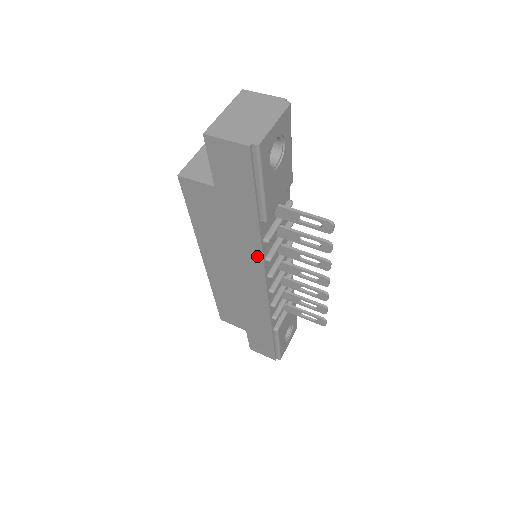
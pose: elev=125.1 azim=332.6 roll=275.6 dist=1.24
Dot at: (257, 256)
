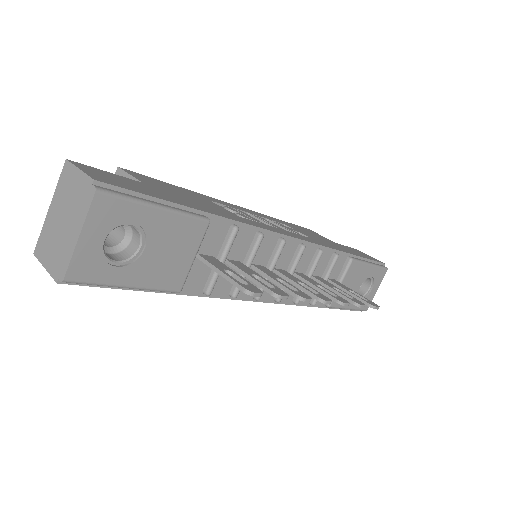
Dot at: occluded
